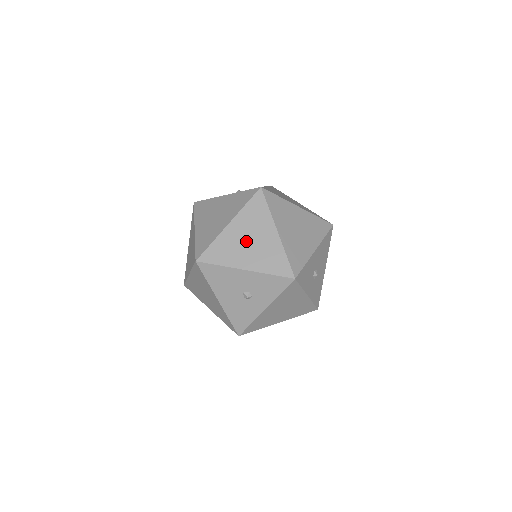
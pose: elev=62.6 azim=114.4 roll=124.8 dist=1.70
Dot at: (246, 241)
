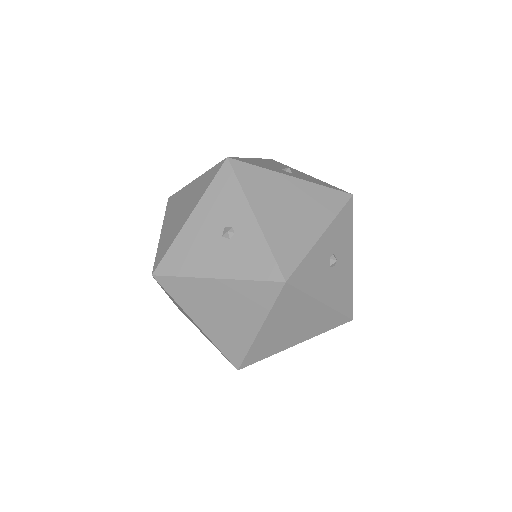
Dot at: occluded
